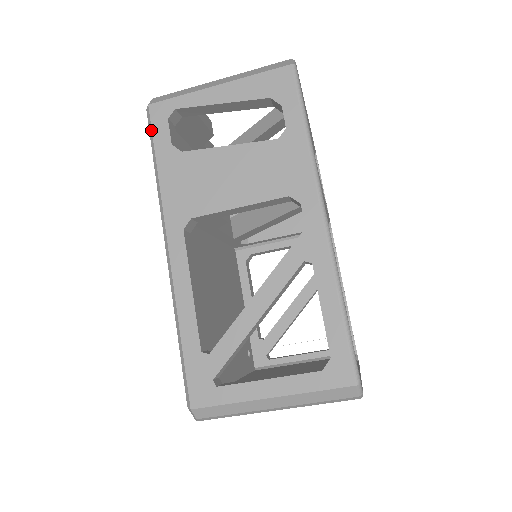
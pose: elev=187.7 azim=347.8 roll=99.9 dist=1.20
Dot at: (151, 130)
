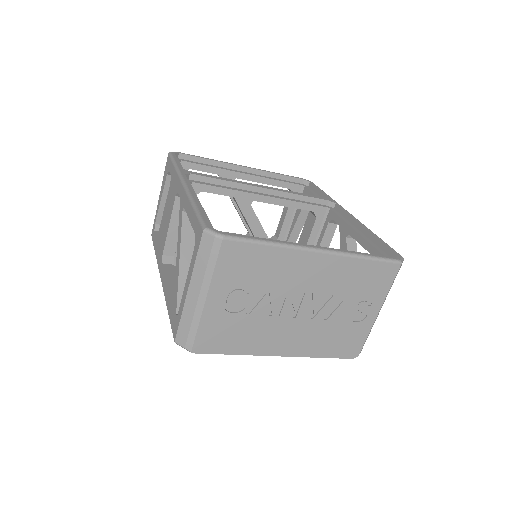
Dot at: occluded
